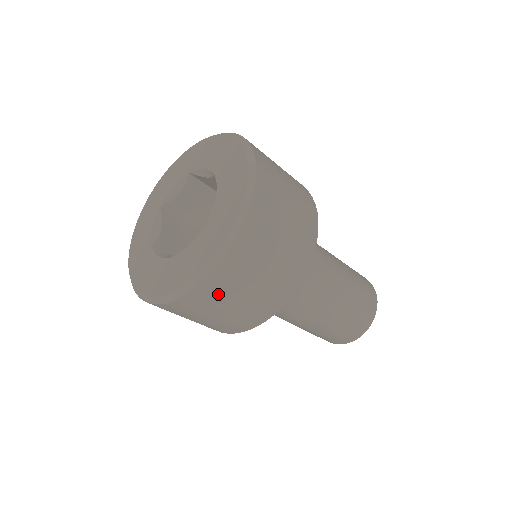
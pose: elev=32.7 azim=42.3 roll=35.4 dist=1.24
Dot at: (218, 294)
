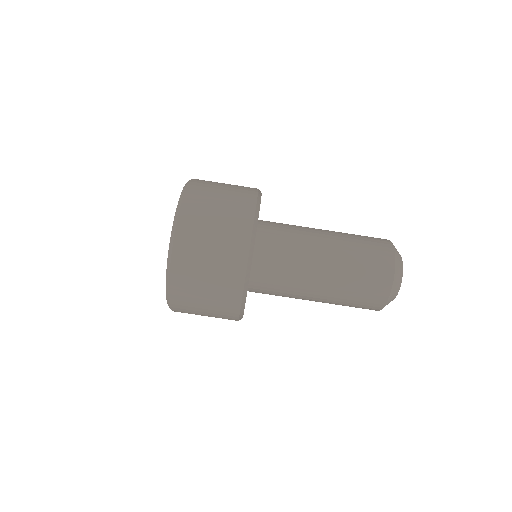
Dot at: (197, 221)
